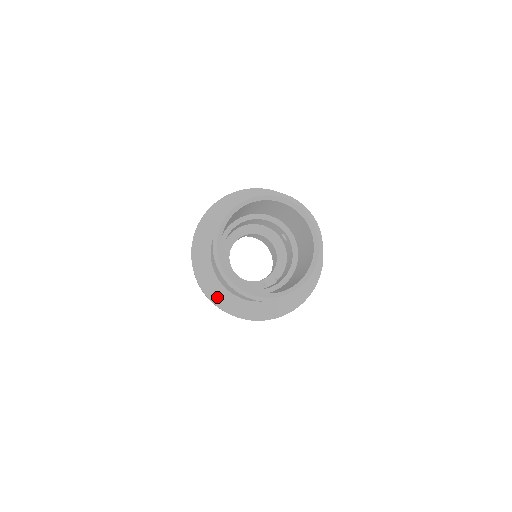
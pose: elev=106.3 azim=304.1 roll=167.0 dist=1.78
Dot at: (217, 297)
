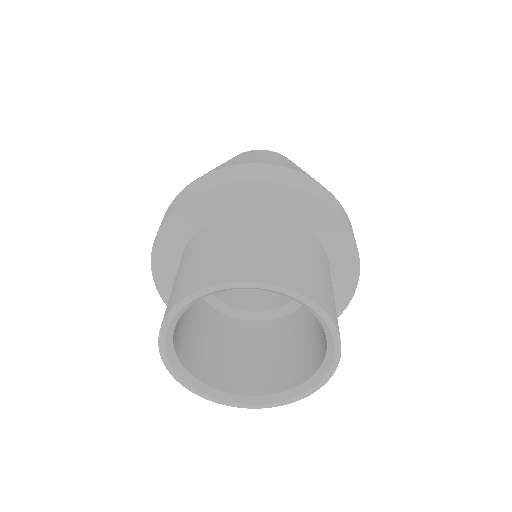
Dot at: (164, 280)
